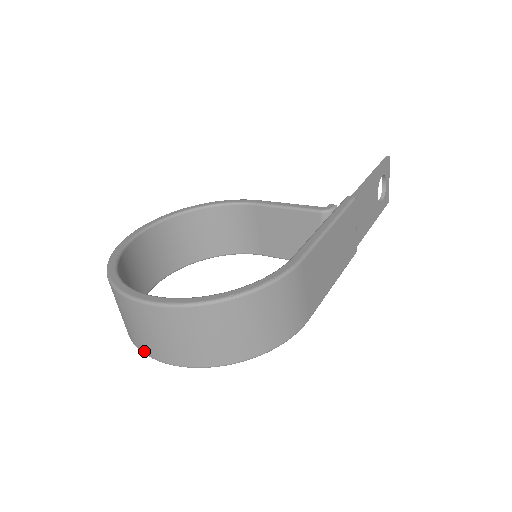
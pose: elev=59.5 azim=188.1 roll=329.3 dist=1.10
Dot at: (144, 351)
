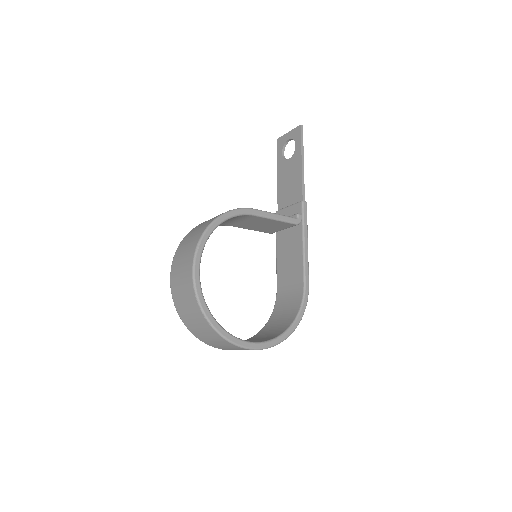
Dot at: occluded
